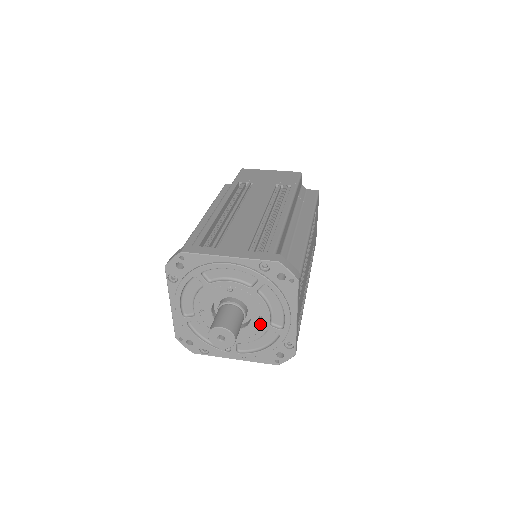
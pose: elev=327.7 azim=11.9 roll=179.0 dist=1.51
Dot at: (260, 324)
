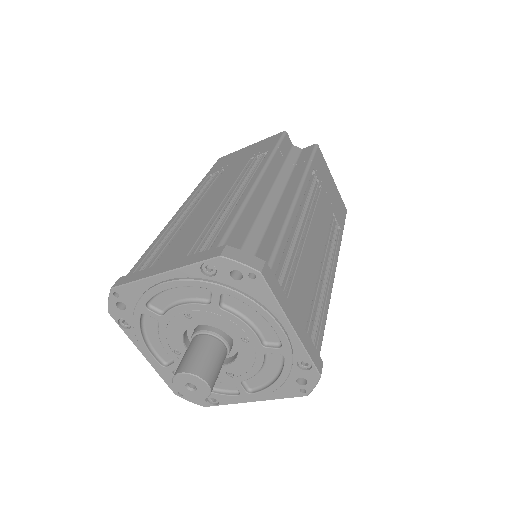
Dot at: (250, 348)
